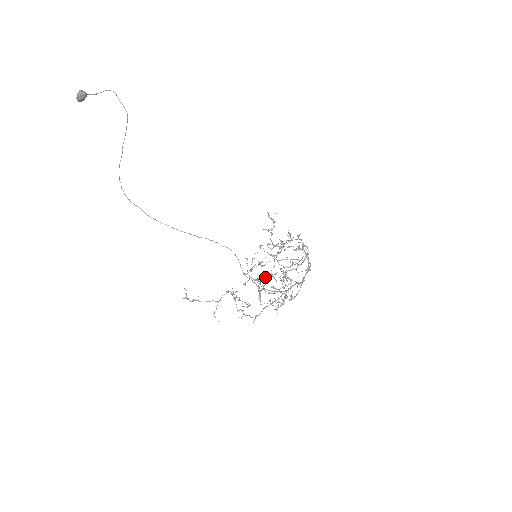
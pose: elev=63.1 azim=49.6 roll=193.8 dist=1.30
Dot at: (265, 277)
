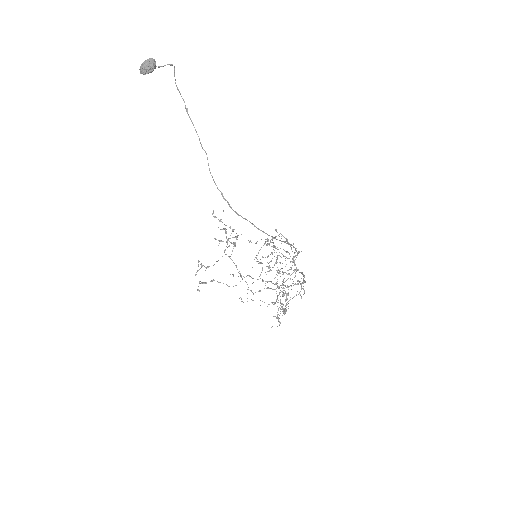
Dot at: occluded
